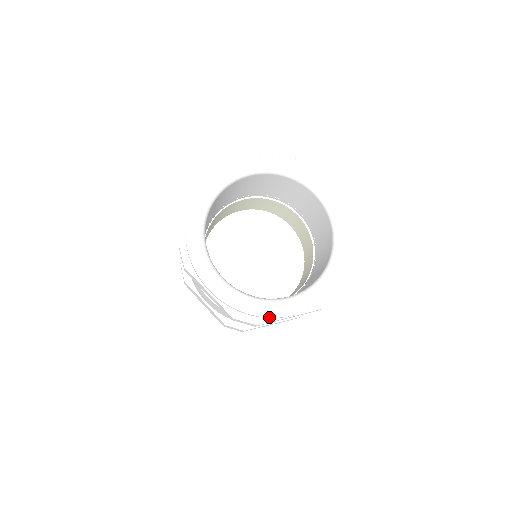
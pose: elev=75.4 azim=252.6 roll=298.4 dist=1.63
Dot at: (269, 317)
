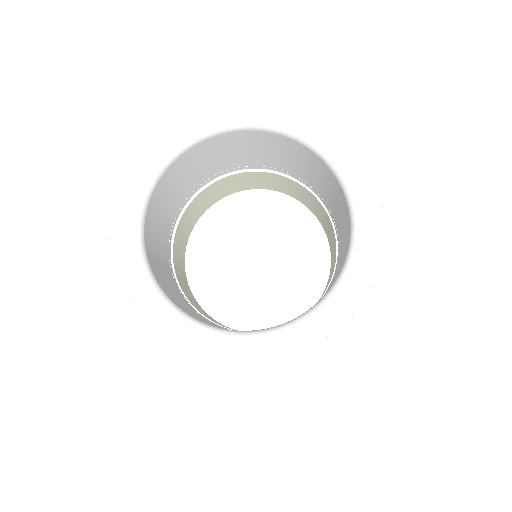
Dot at: (278, 359)
